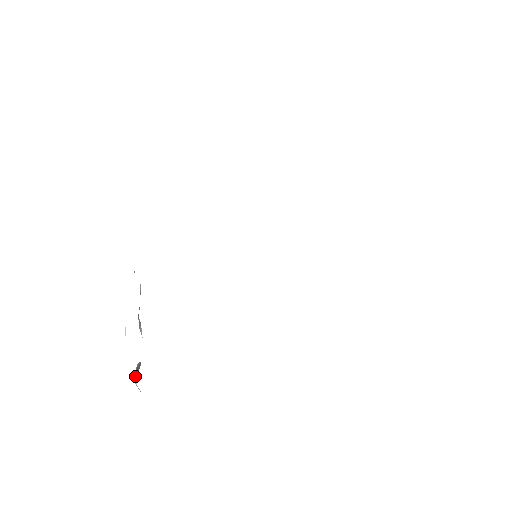
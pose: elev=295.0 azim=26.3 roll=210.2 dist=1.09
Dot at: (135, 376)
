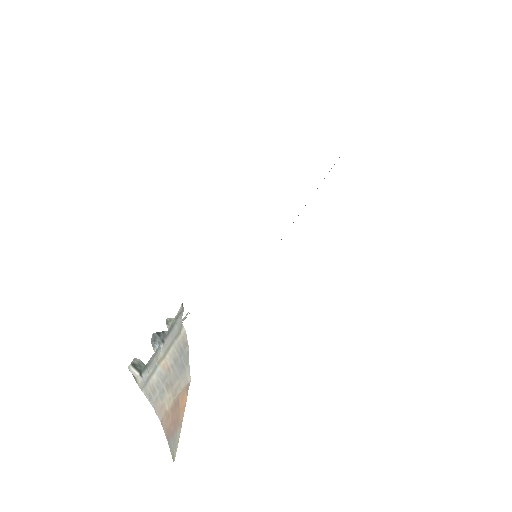
Dot at: (134, 370)
